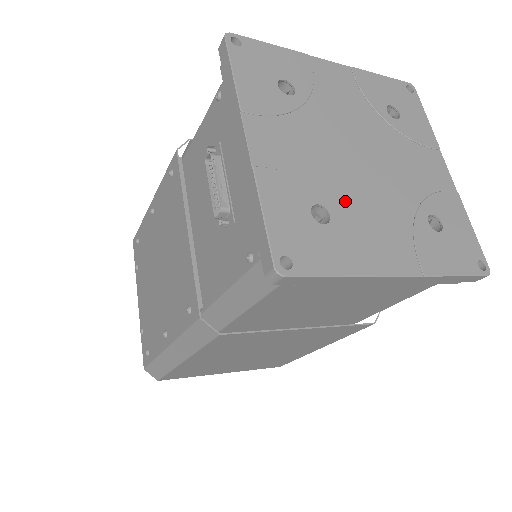
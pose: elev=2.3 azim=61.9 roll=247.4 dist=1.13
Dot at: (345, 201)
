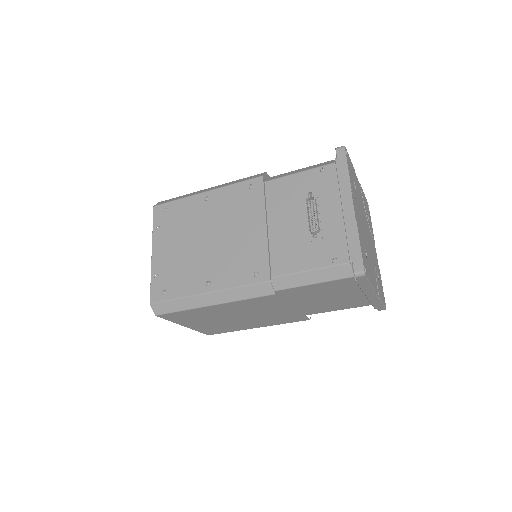
Dot at: (367, 251)
